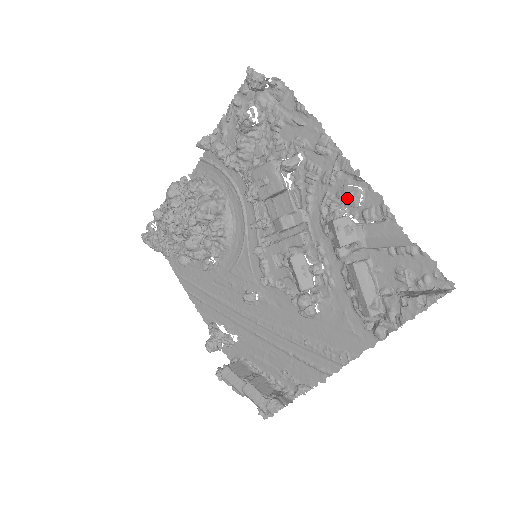
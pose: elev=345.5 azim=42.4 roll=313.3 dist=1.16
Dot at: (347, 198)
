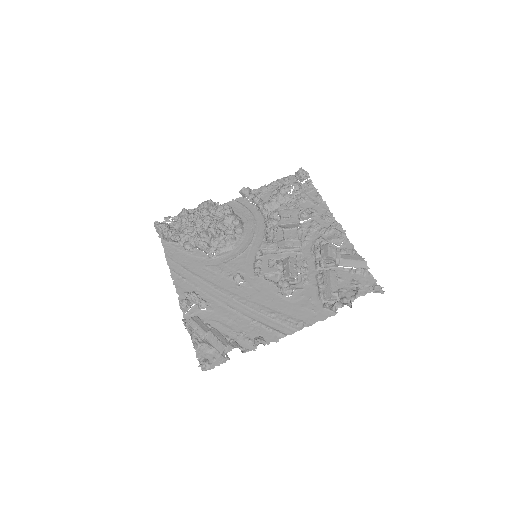
Dot at: (335, 239)
